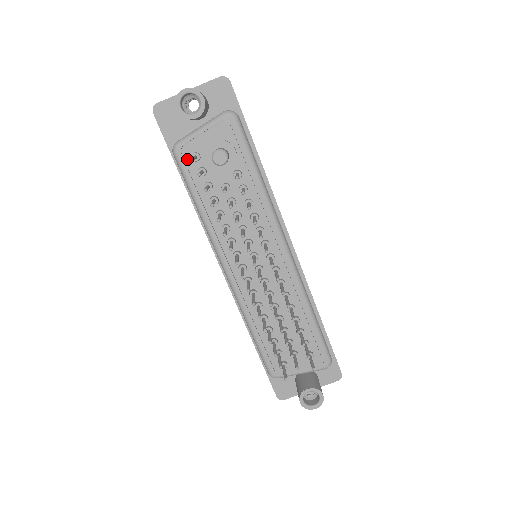
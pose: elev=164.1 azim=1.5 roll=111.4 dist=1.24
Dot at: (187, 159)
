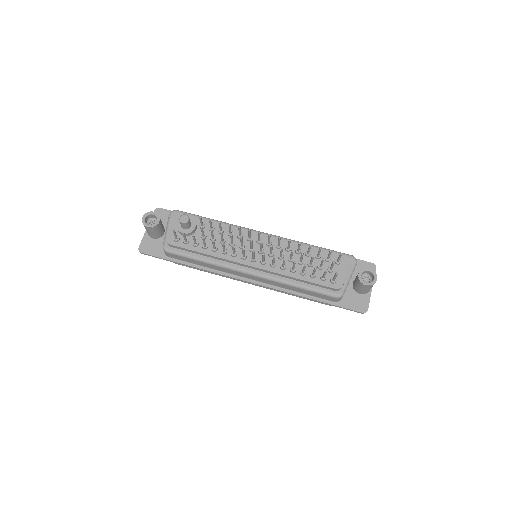
Dot at: (174, 244)
